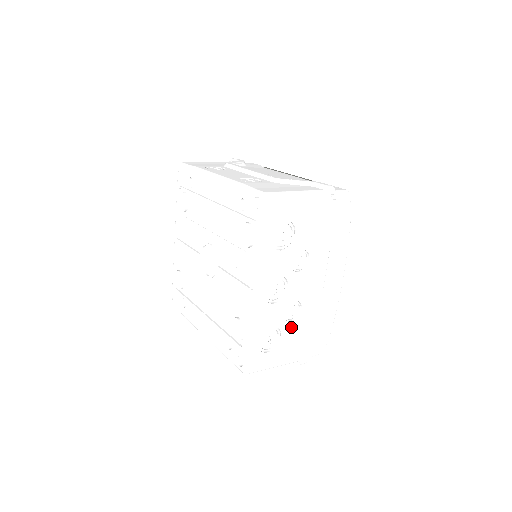
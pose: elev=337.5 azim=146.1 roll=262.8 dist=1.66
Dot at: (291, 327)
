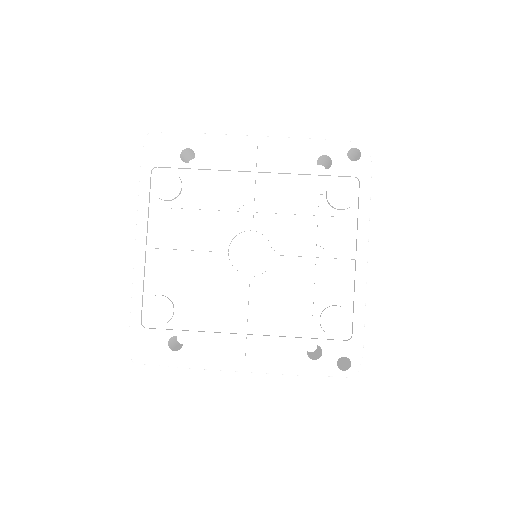
Dot at: occluded
